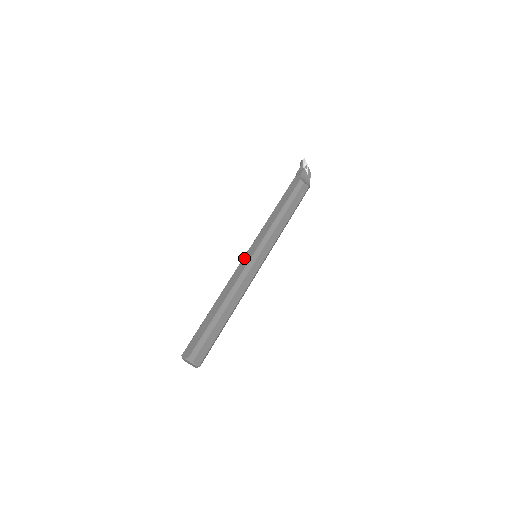
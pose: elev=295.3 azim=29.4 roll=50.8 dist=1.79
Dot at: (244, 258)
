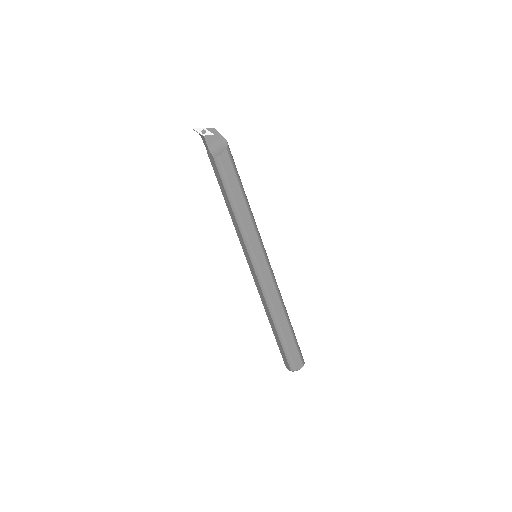
Dot at: (250, 269)
